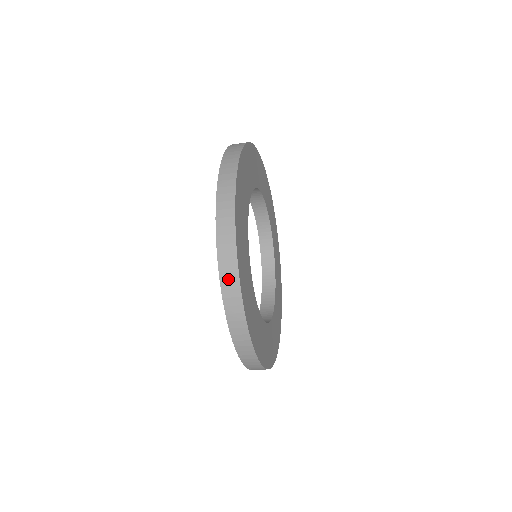
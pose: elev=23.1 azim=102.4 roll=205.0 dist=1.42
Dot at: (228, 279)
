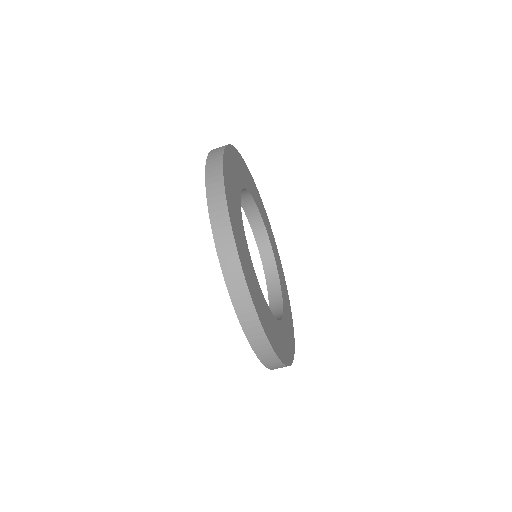
Dot at: (233, 280)
